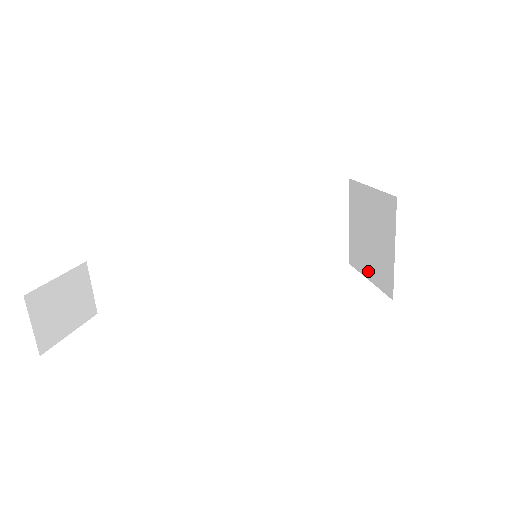
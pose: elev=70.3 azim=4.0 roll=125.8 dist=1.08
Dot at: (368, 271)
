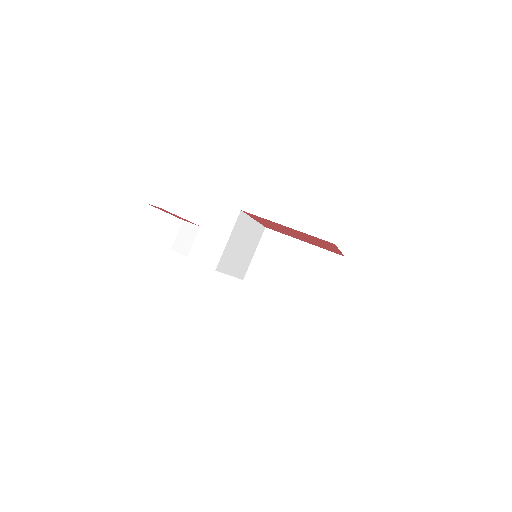
Dot at: occluded
